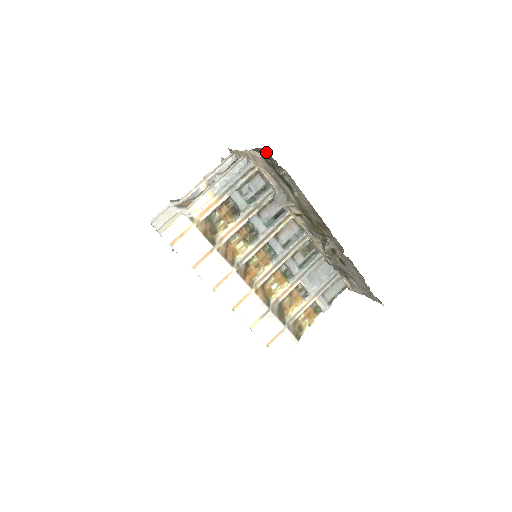
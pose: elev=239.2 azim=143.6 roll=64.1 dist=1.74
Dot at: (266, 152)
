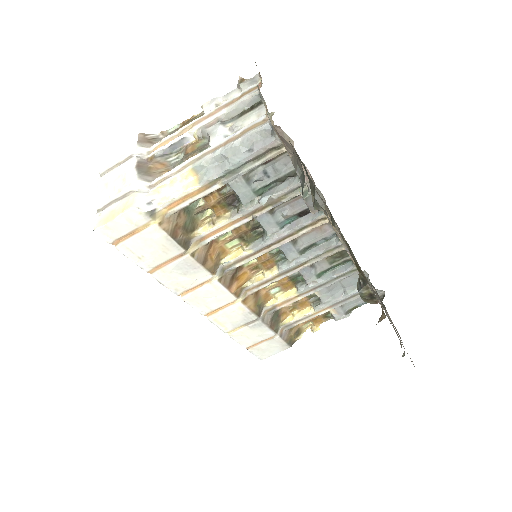
Dot at: (298, 164)
